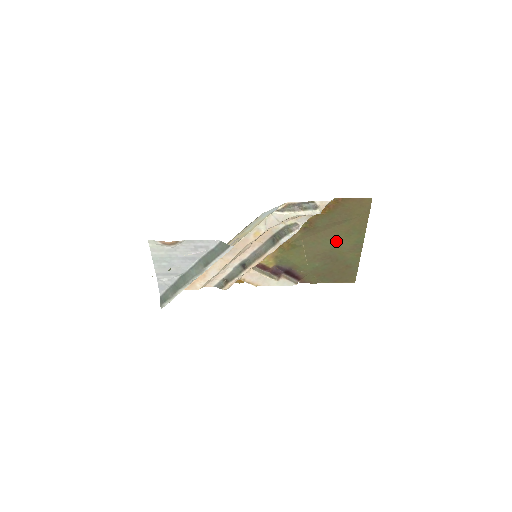
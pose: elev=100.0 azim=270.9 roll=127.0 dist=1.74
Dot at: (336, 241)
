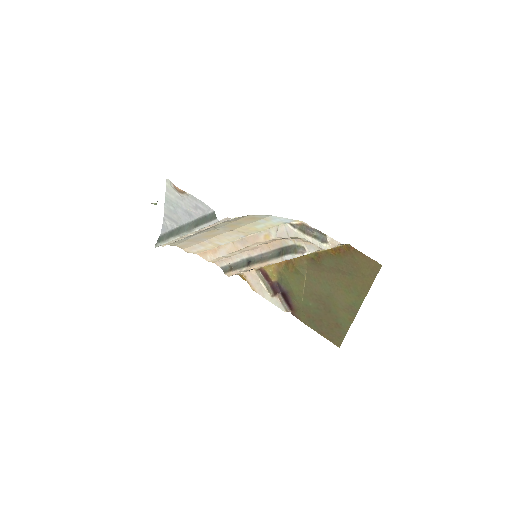
Dot at: (335, 290)
